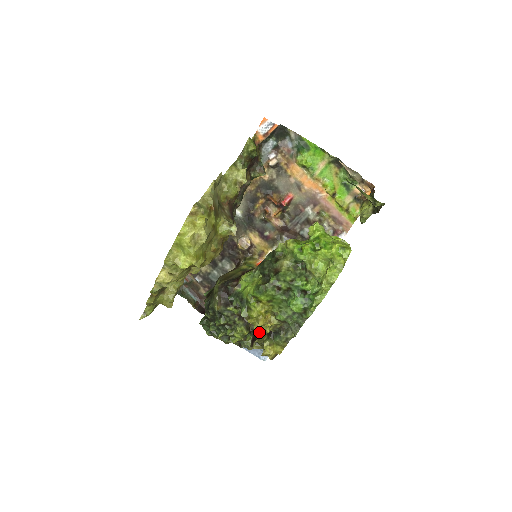
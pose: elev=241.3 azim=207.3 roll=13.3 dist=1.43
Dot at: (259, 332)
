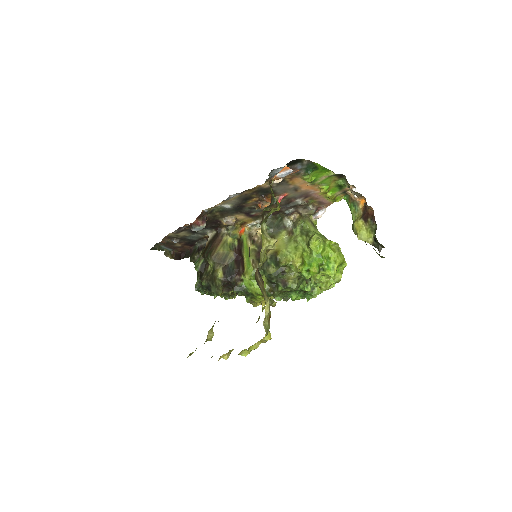
Dot at: occluded
